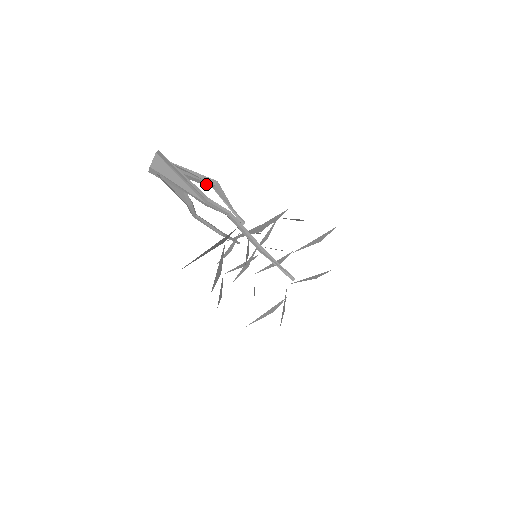
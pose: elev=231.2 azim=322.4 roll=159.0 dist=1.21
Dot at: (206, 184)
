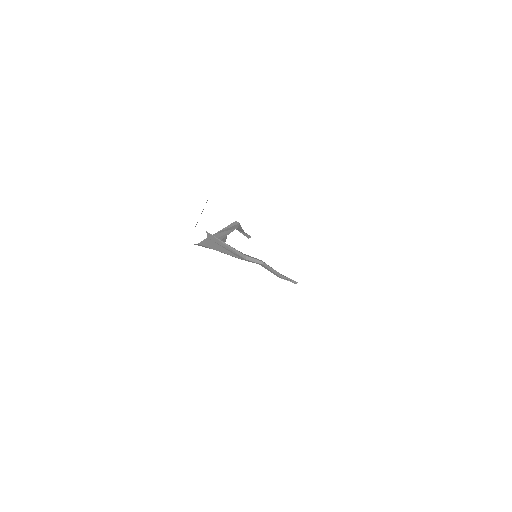
Dot at: (232, 230)
